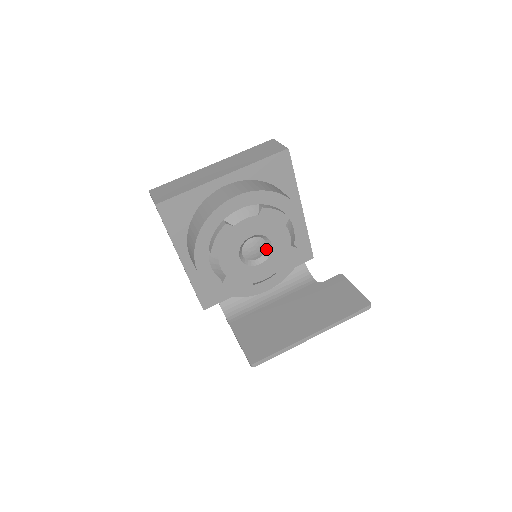
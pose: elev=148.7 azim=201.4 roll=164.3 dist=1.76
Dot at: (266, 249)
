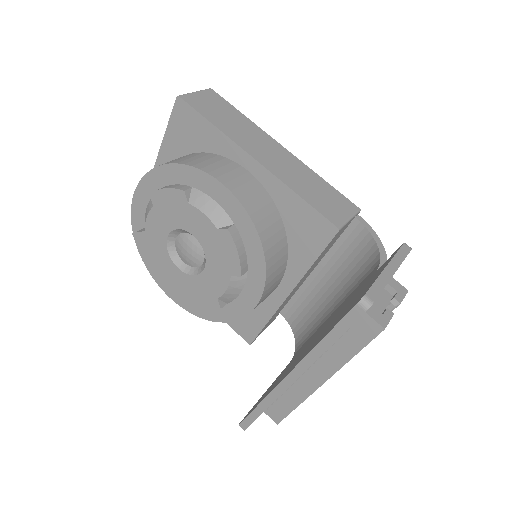
Dot at: occluded
